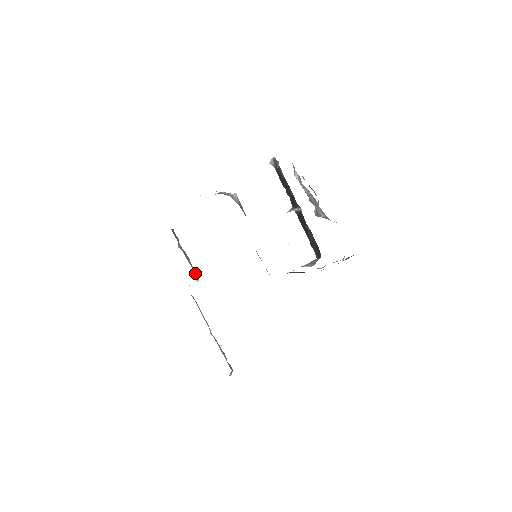
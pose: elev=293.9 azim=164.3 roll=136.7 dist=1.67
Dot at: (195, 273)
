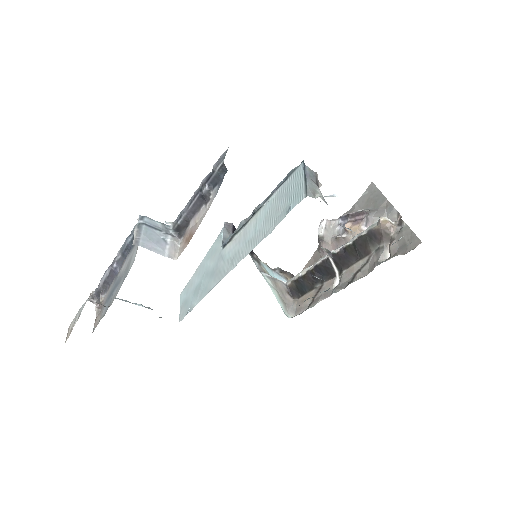
Dot at: (181, 224)
